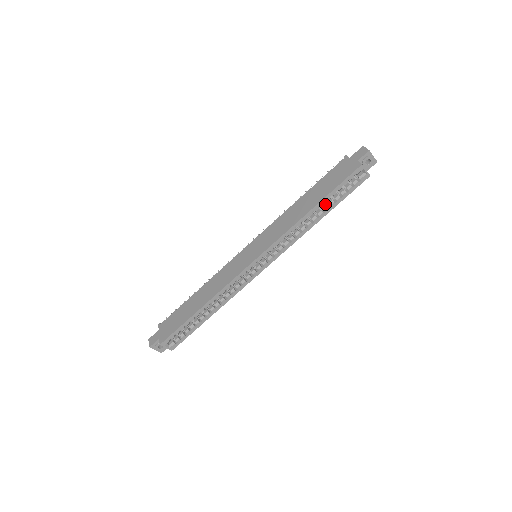
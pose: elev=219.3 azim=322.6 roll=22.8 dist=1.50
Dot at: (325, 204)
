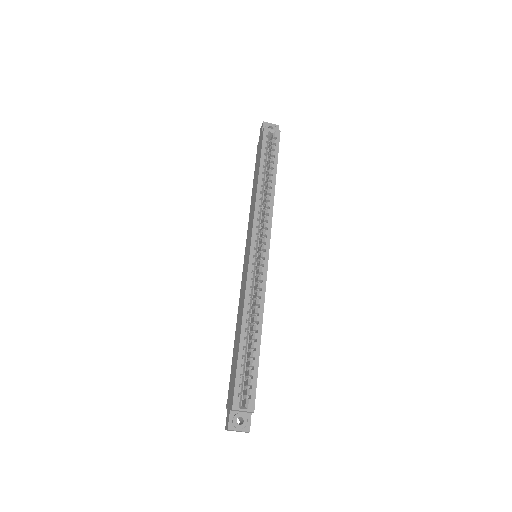
Dot at: (268, 172)
